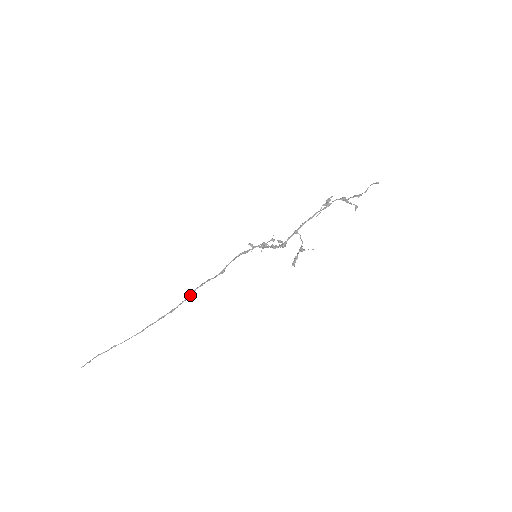
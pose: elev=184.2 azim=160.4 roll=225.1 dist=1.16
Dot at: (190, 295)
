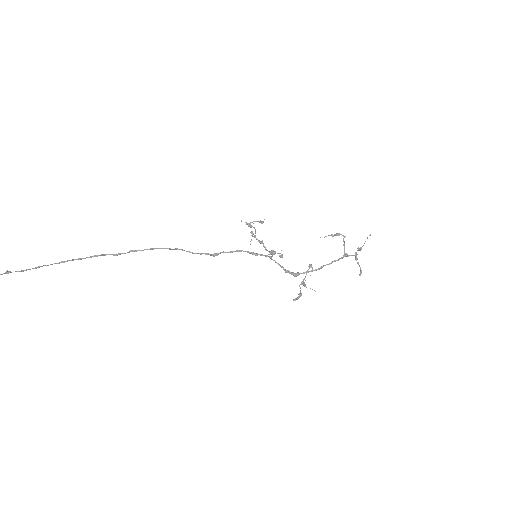
Dot at: (153, 249)
